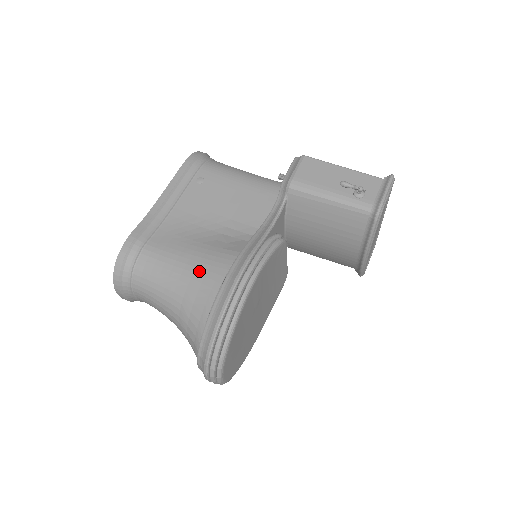
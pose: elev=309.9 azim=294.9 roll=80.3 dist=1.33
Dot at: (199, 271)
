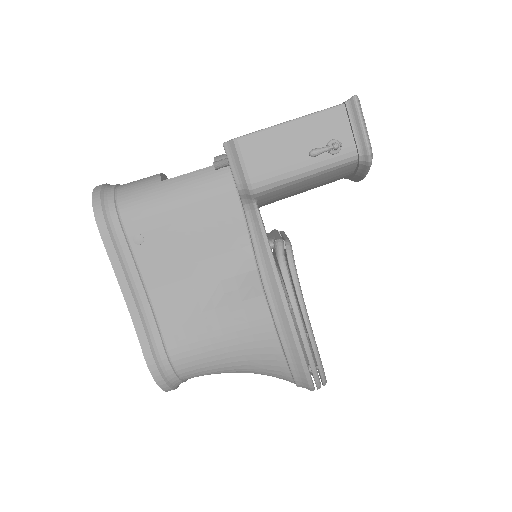
Dot at: (244, 340)
